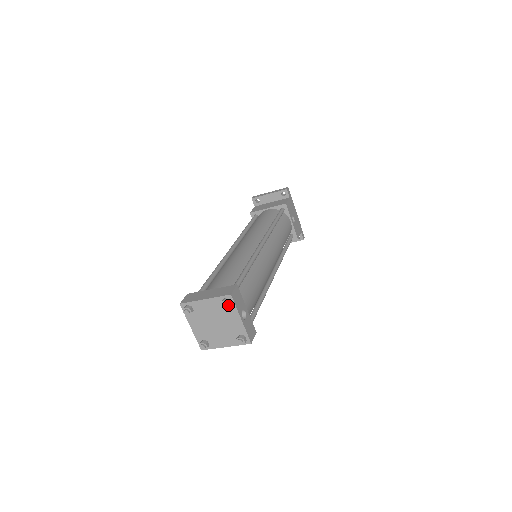
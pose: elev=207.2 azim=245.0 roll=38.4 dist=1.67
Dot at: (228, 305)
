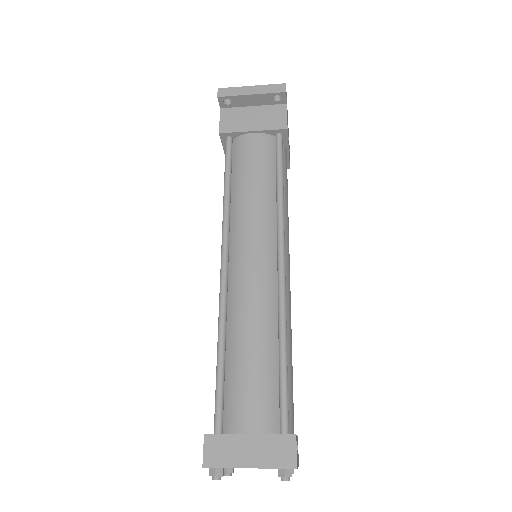
Dot at: occluded
